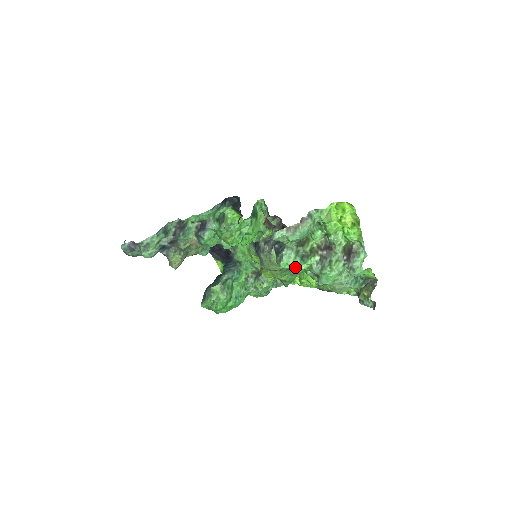
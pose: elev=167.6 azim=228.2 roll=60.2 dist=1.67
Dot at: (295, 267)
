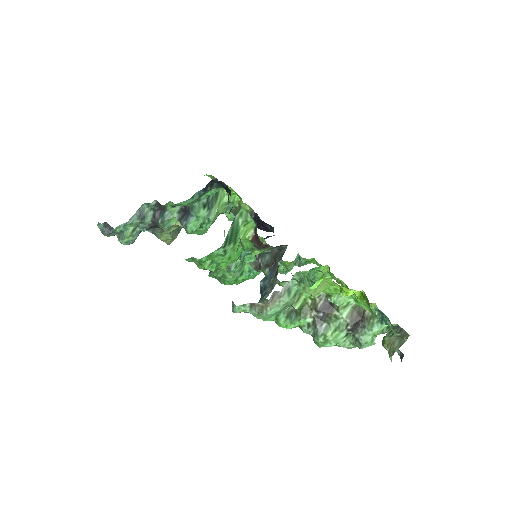
Dot at: (279, 324)
